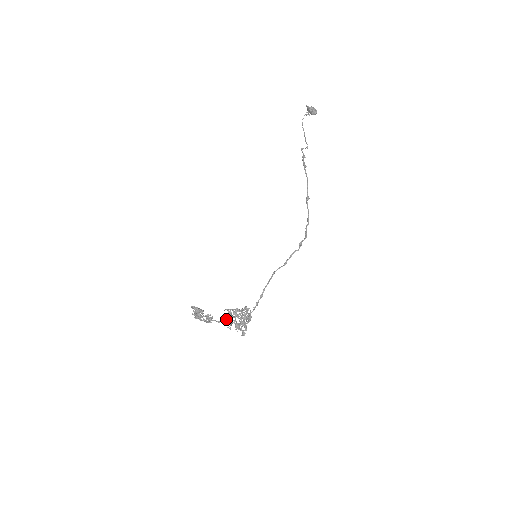
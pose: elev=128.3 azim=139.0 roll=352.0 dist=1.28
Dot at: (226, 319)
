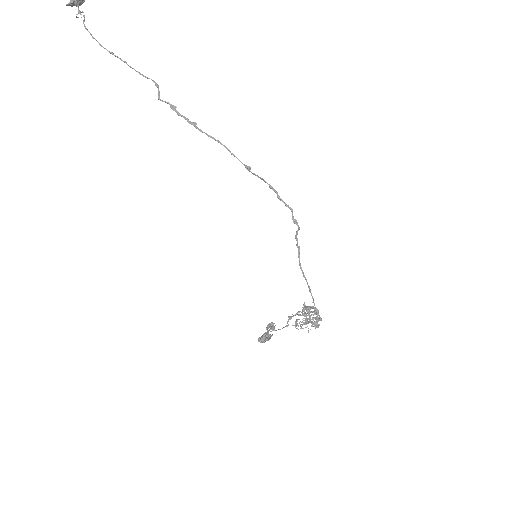
Dot at: (298, 326)
